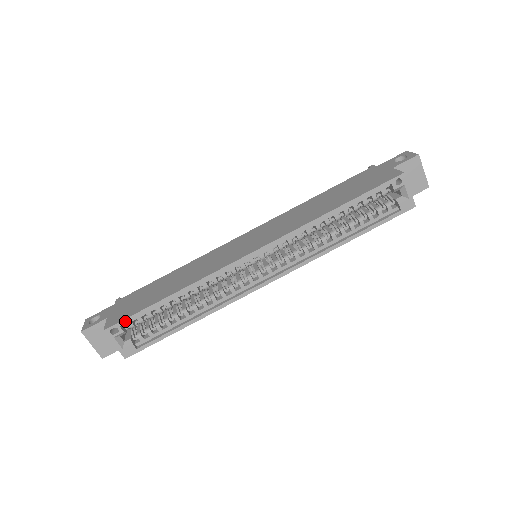
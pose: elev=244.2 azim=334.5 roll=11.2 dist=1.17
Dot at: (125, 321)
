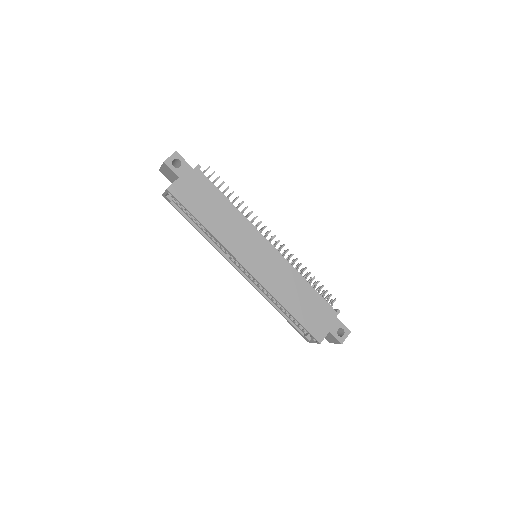
Dot at: (178, 201)
